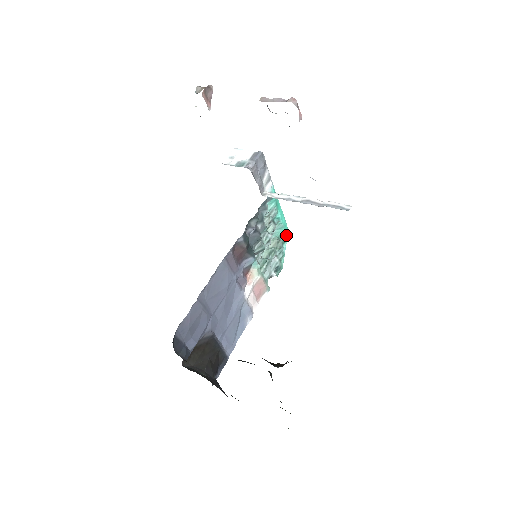
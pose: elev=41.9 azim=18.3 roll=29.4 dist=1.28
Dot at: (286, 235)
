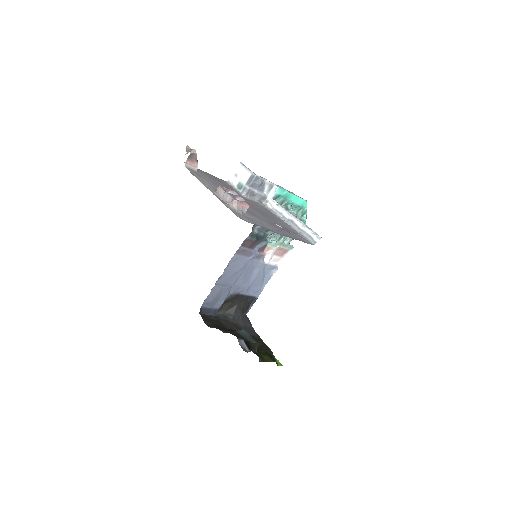
Dot at: (305, 208)
